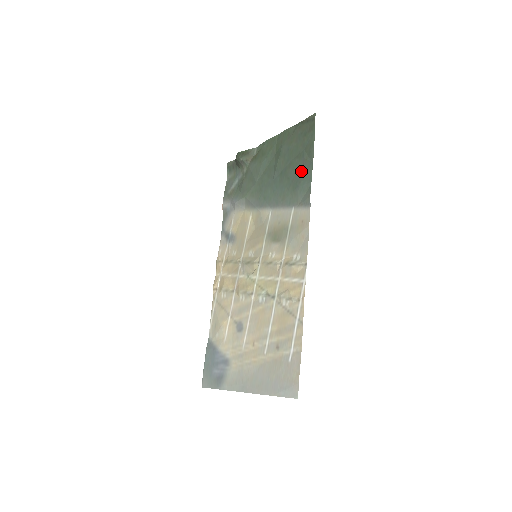
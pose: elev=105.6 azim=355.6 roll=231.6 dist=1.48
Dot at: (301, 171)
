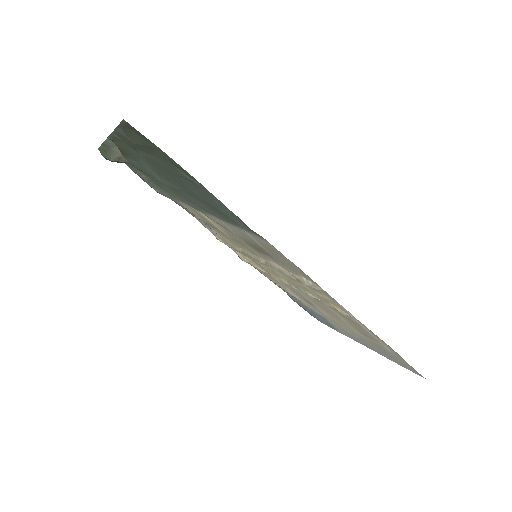
Dot at: (204, 195)
